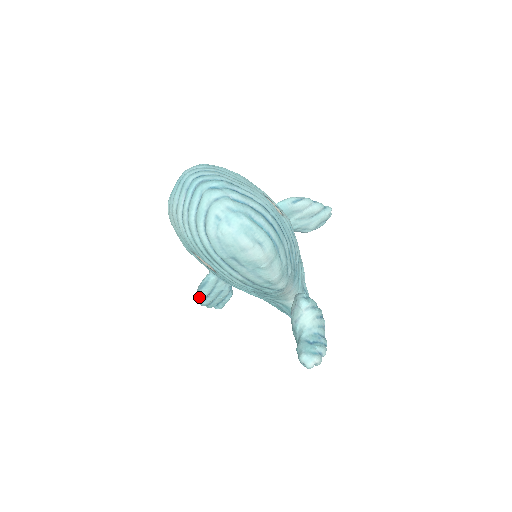
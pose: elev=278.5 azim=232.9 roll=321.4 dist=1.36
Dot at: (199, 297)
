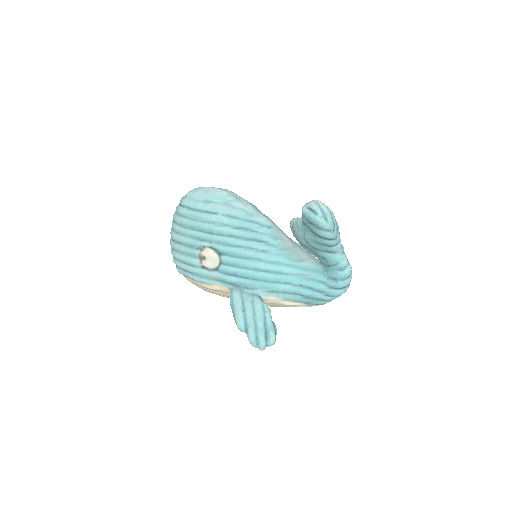
Dot at: (238, 320)
